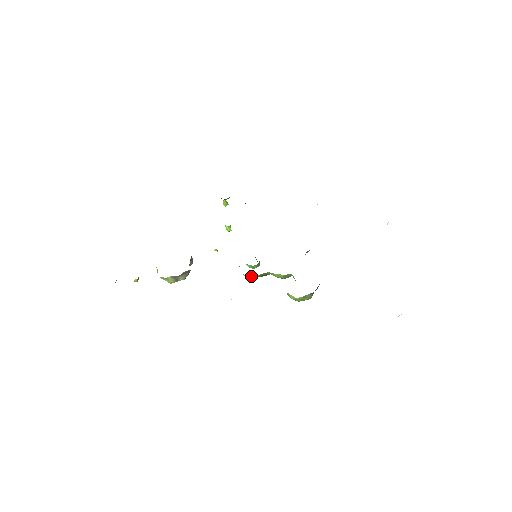
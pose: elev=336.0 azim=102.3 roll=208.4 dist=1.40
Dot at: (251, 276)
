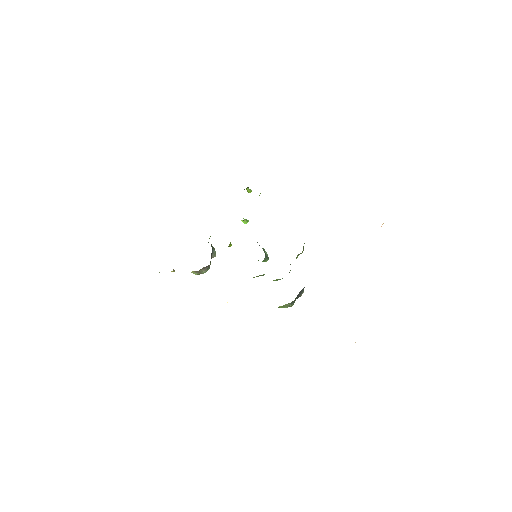
Dot at: occluded
